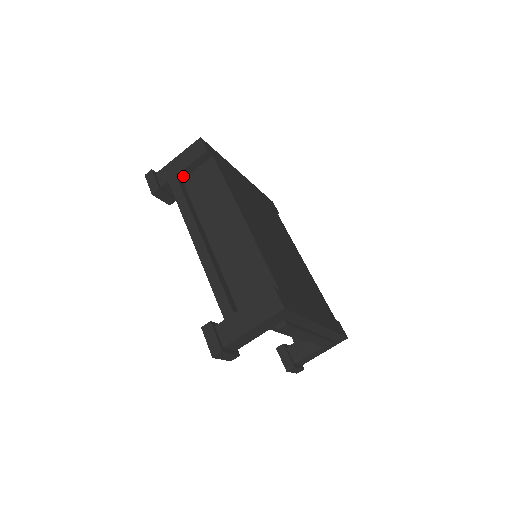
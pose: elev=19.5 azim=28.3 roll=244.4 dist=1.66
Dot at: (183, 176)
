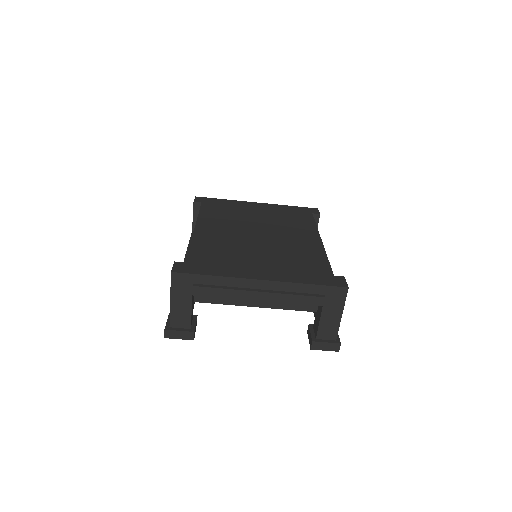
Dot at: occluded
